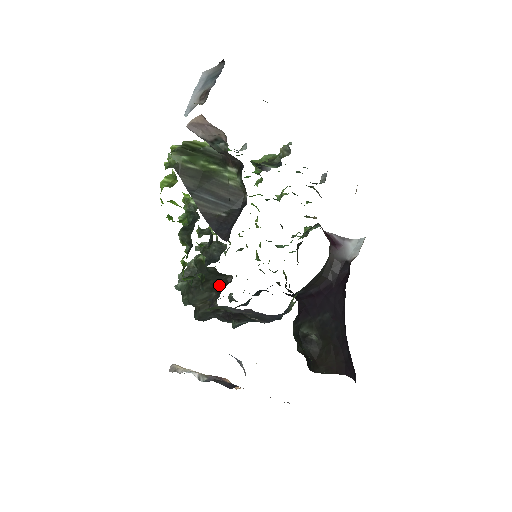
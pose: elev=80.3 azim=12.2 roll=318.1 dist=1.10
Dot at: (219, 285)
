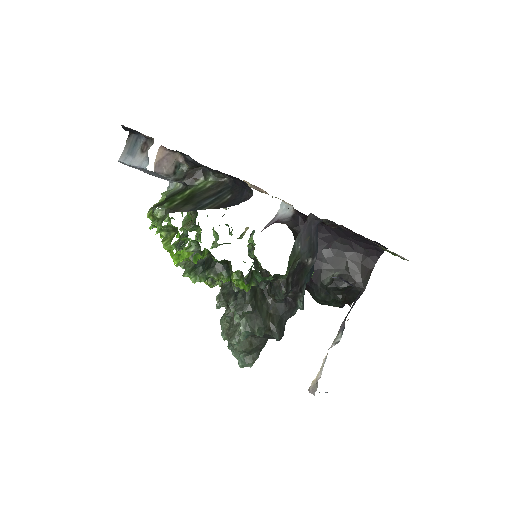
Dot at: occluded
